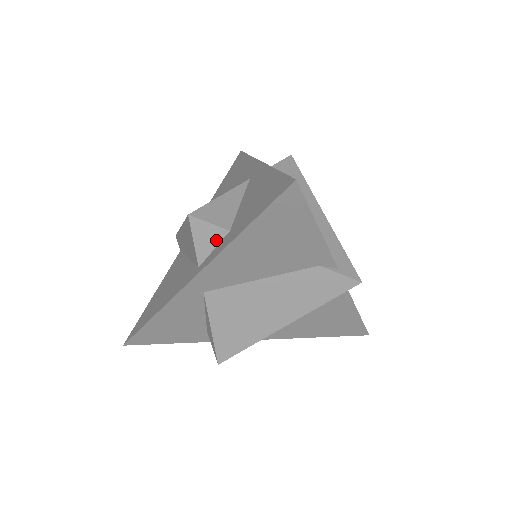
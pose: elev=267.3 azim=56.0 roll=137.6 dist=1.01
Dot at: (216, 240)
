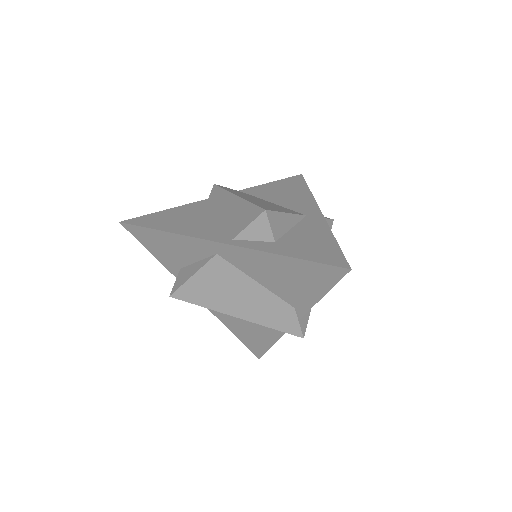
Dot at: (261, 238)
